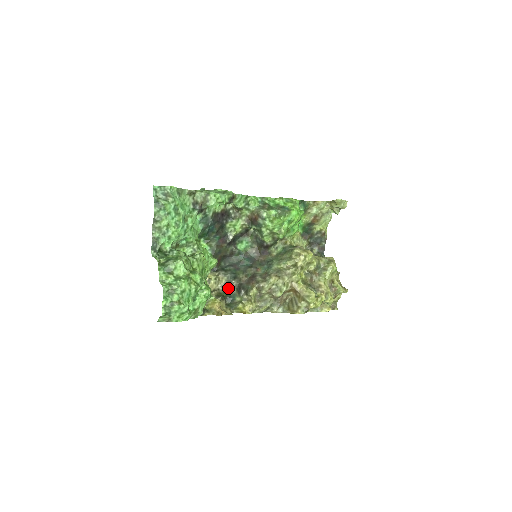
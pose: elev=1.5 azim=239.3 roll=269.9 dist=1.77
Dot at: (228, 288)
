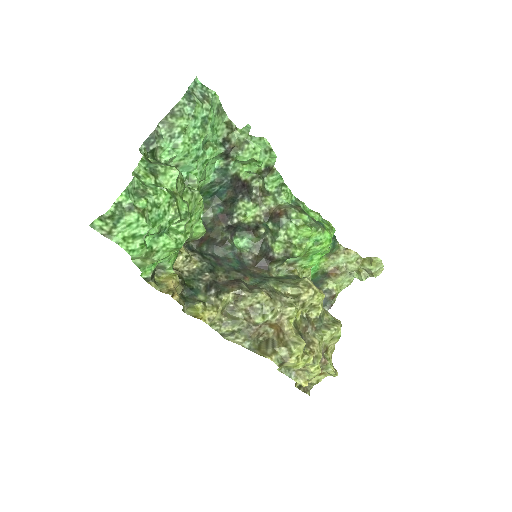
Dot at: (195, 278)
